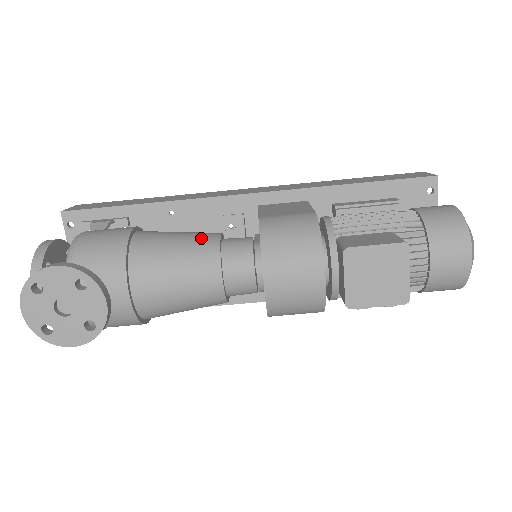
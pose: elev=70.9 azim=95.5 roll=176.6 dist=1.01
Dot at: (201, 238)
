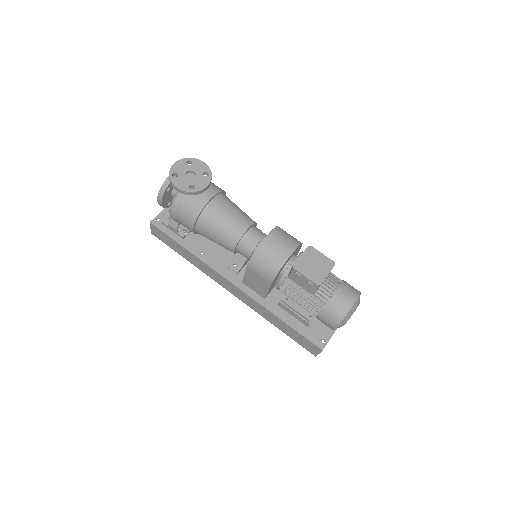
Dot at: occluded
